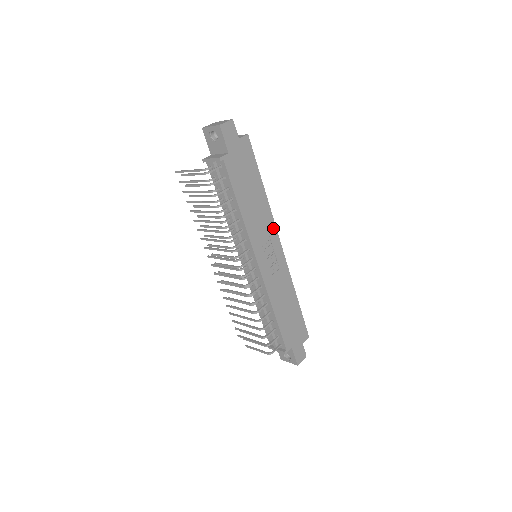
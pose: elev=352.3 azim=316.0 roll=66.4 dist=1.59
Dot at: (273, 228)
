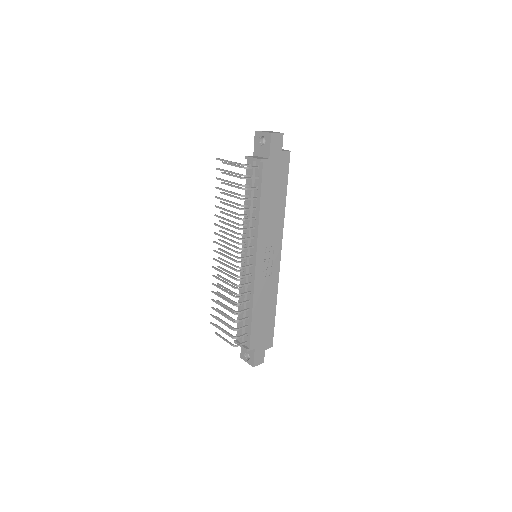
Dot at: (280, 238)
